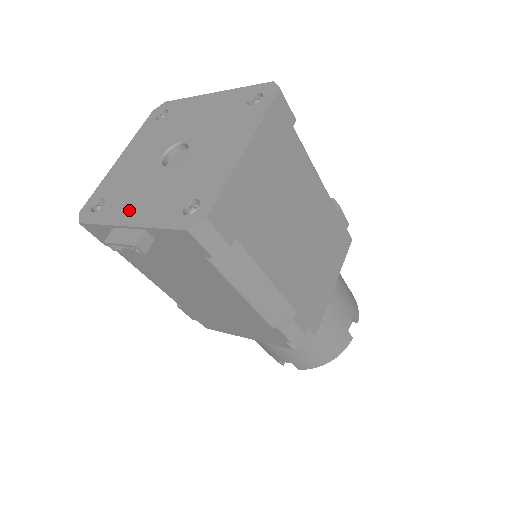
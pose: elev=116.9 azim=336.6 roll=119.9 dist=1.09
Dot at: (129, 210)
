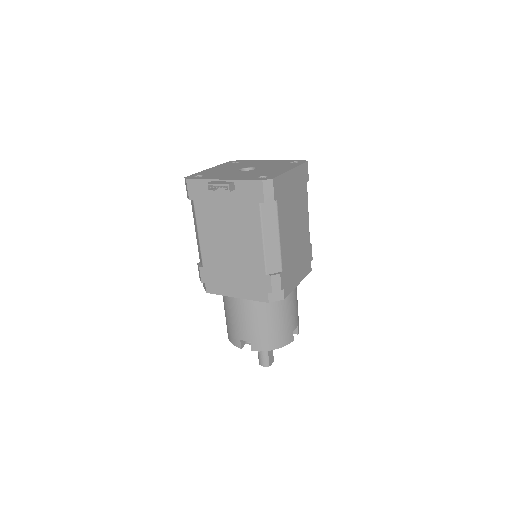
Dot at: (222, 177)
